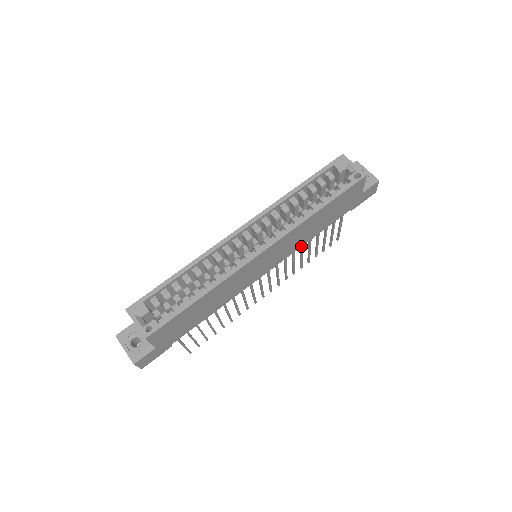
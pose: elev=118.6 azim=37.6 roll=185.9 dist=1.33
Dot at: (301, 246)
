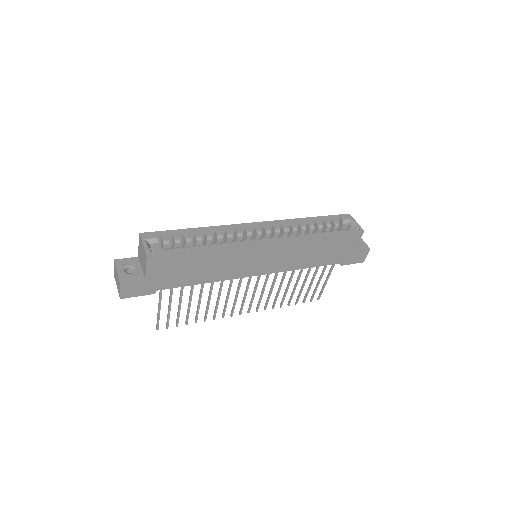
Dot at: (293, 269)
